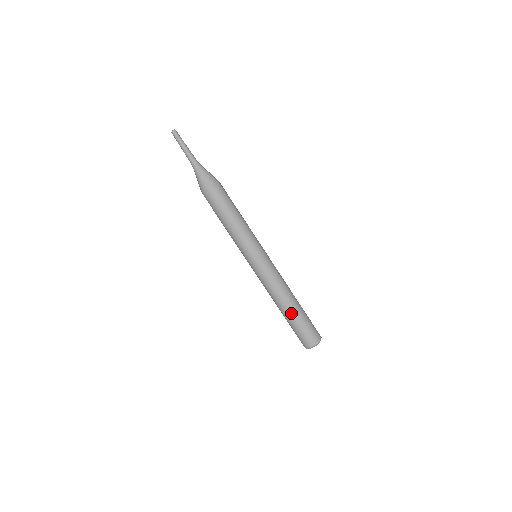
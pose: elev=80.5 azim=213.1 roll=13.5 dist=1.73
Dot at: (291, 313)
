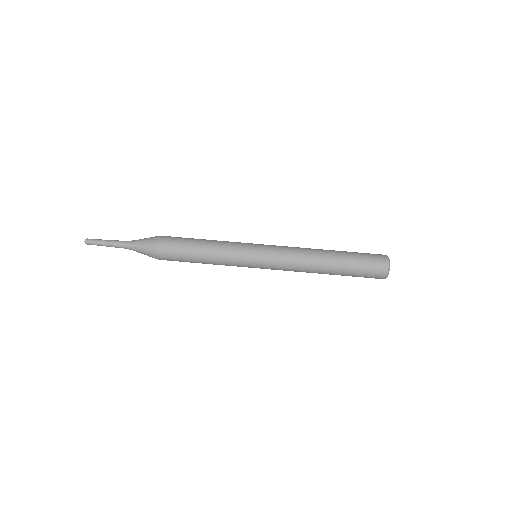
Dot at: (337, 252)
